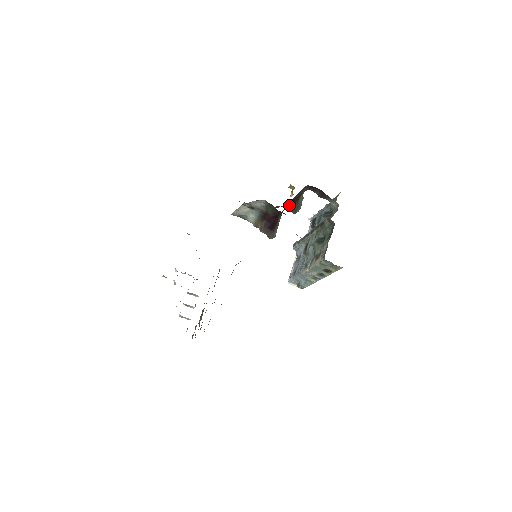
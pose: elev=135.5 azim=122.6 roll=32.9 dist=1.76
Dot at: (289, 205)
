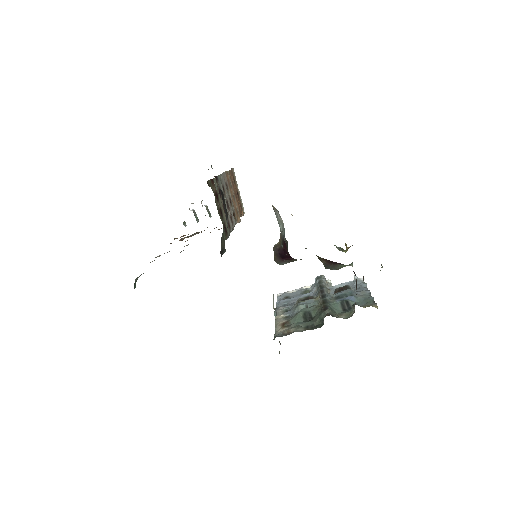
Dot at: (322, 258)
